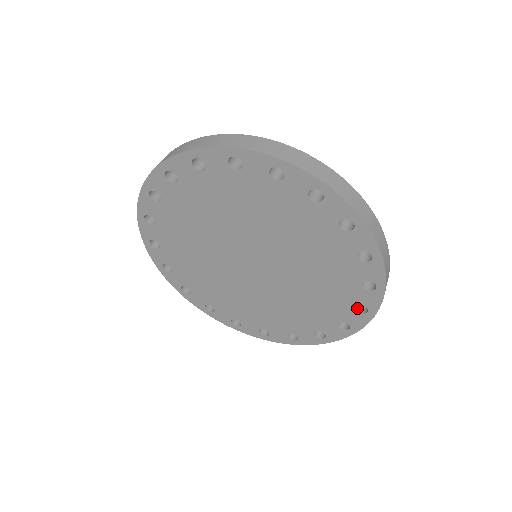
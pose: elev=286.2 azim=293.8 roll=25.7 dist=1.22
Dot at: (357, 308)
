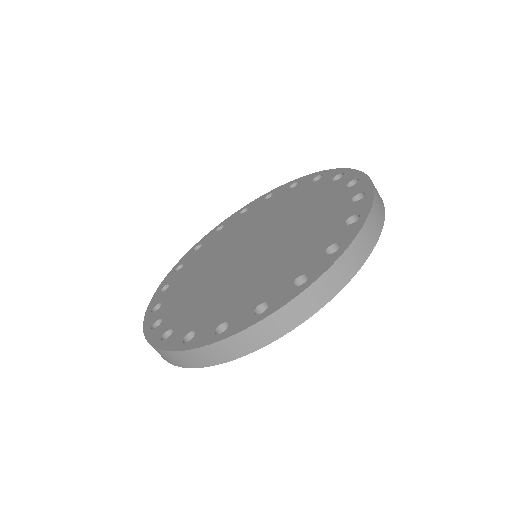
Dot at: occluded
